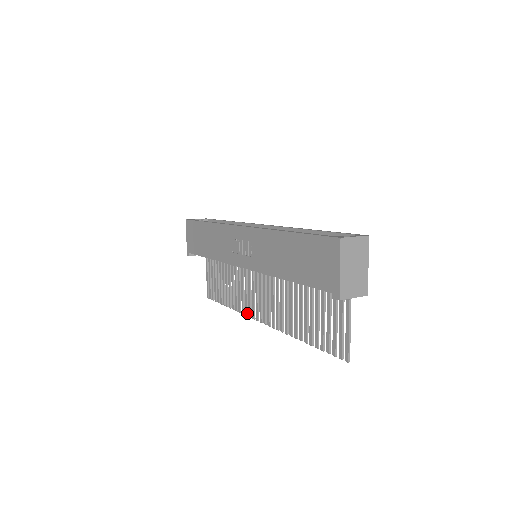
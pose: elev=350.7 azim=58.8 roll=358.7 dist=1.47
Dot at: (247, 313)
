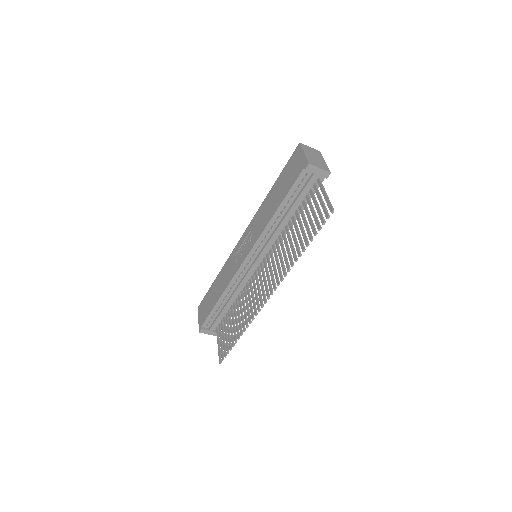
Dot at: (256, 312)
